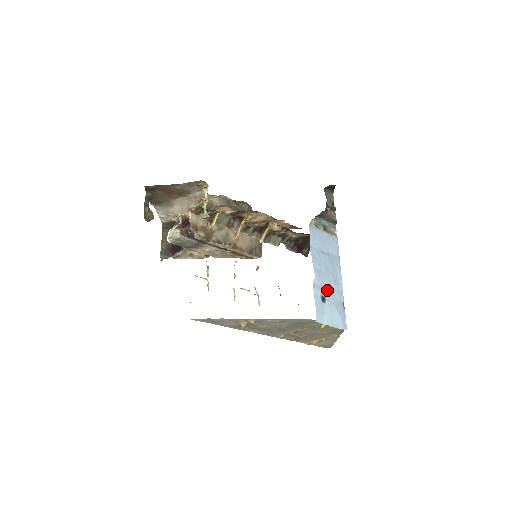
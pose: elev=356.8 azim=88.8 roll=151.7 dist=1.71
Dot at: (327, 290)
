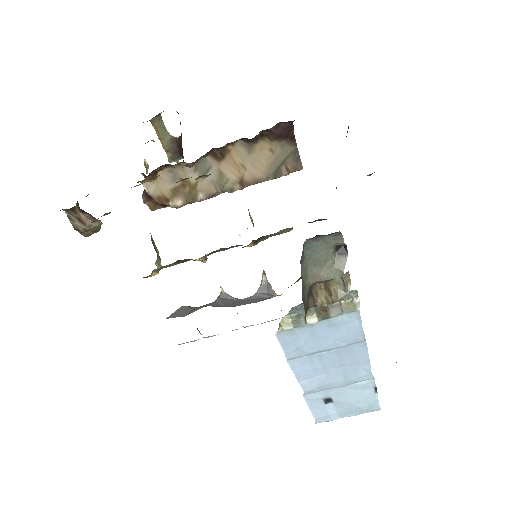
Dot at: (335, 389)
